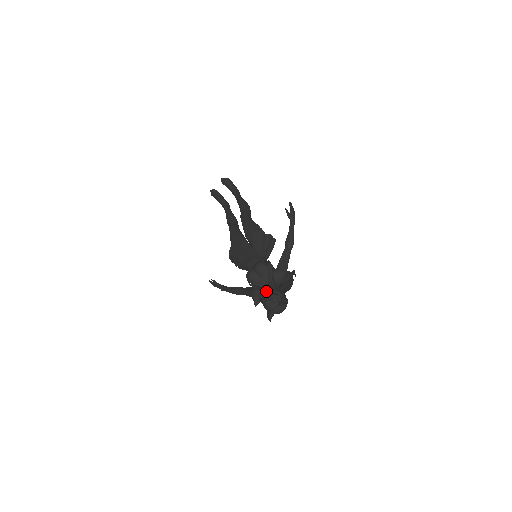
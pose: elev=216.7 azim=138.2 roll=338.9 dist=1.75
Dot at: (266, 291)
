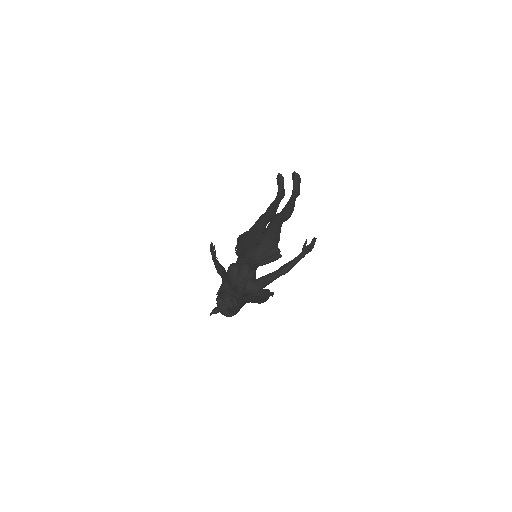
Dot at: (228, 290)
